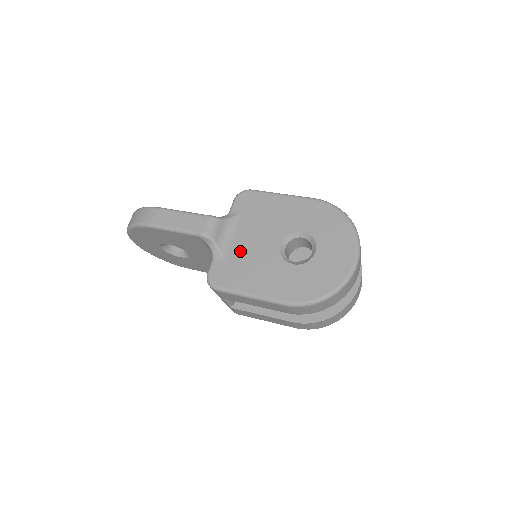
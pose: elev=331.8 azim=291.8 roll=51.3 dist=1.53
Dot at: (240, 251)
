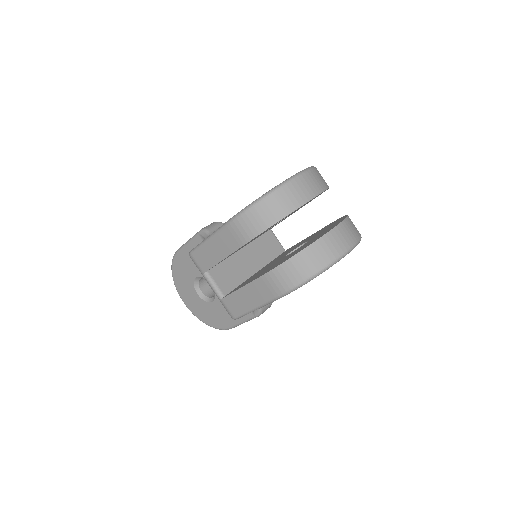
Dot at: occluded
